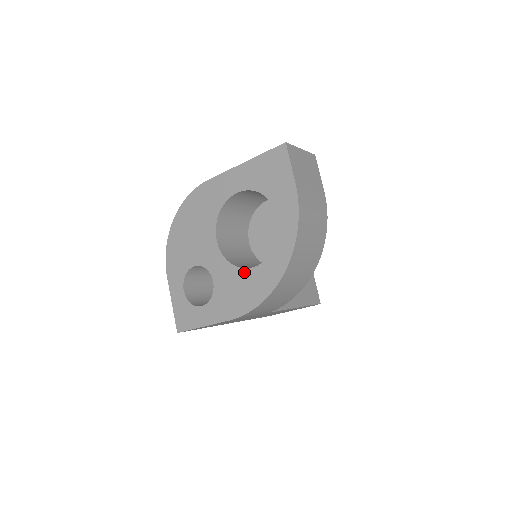
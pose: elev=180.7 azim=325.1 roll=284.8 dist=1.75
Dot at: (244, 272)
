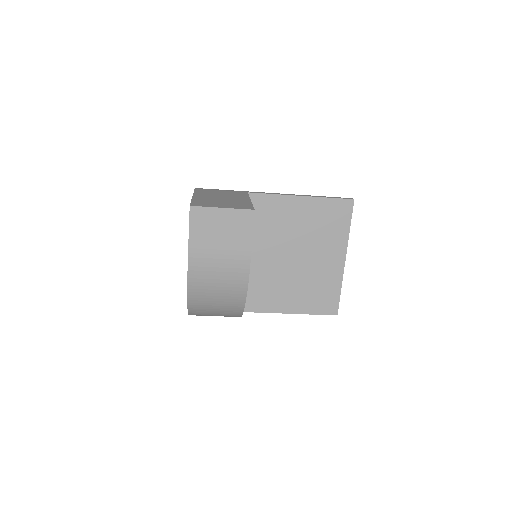
Dot at: occluded
